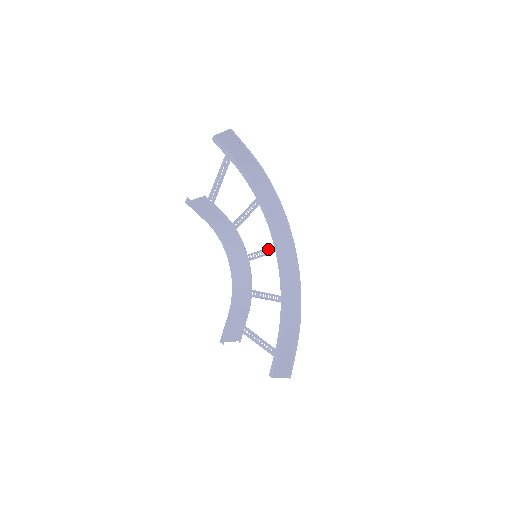
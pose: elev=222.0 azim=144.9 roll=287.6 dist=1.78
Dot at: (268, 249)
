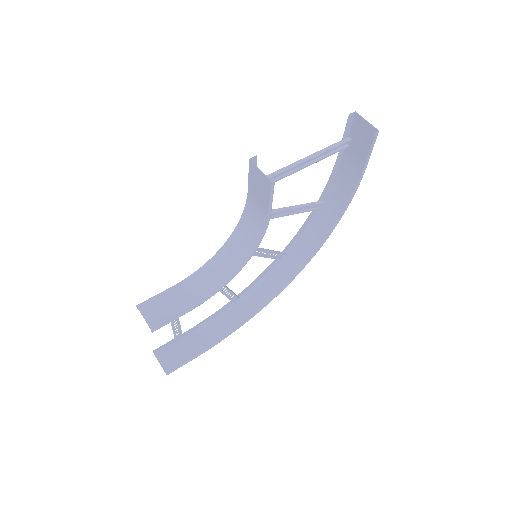
Dot at: (274, 253)
